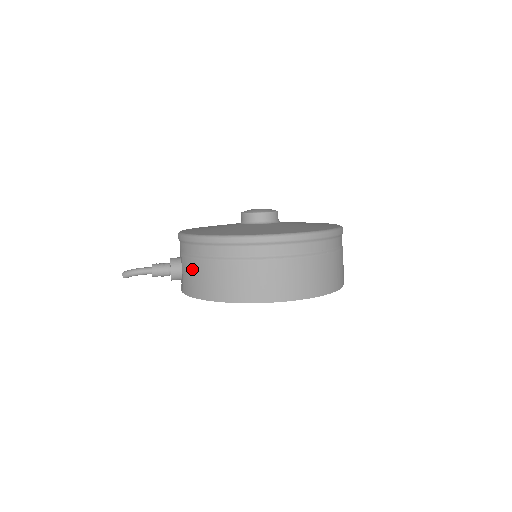
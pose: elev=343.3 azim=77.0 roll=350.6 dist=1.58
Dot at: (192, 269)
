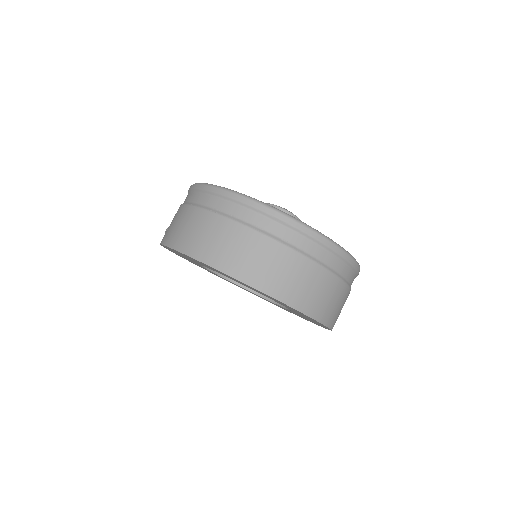
Dot at: occluded
